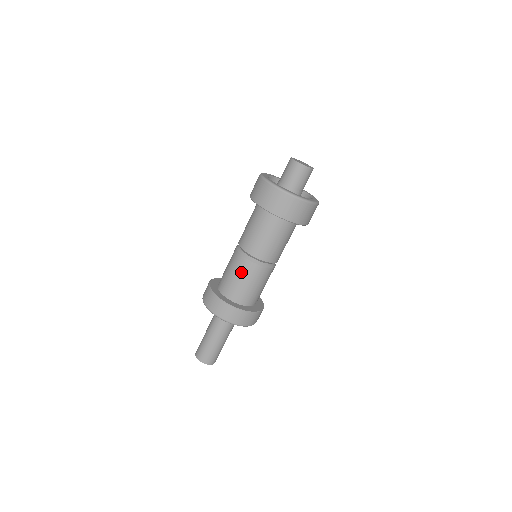
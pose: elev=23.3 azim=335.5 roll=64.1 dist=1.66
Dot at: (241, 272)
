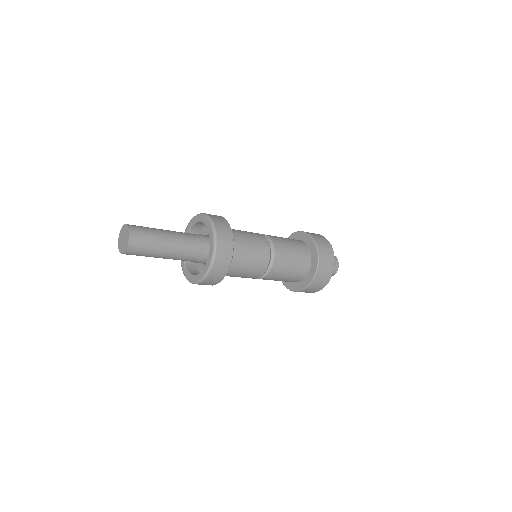
Dot at: (253, 235)
